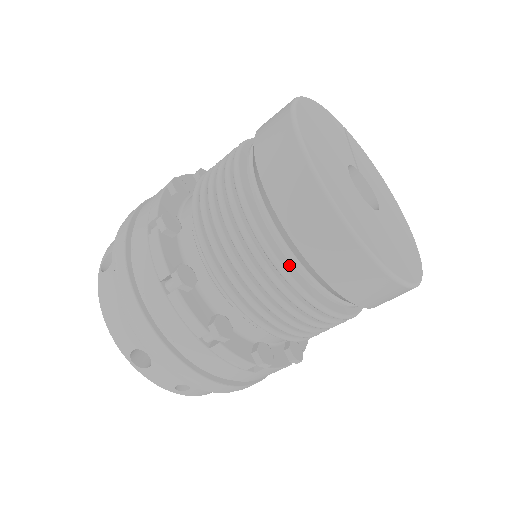
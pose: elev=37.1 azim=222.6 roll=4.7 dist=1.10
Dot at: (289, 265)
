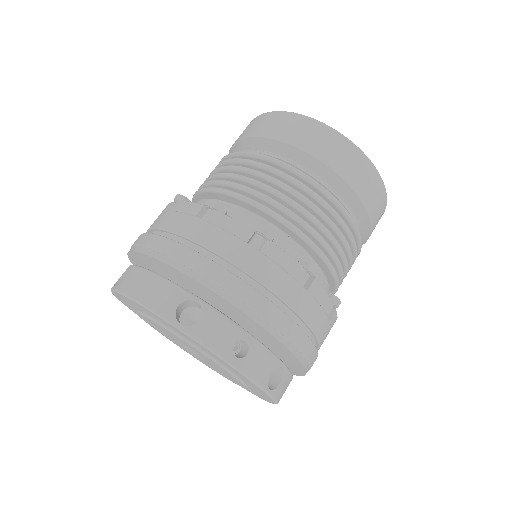
Dot at: occluded
